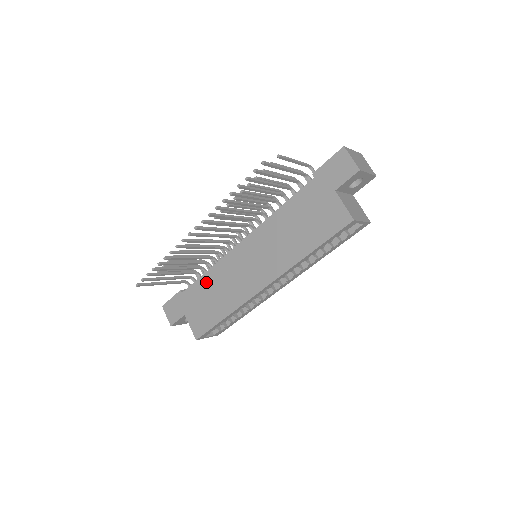
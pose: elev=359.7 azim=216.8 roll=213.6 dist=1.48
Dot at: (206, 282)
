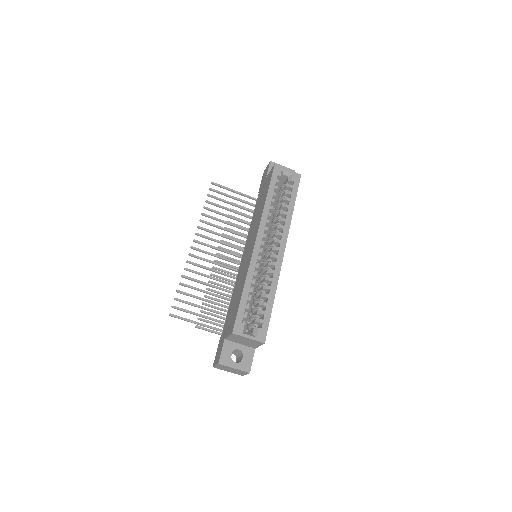
Dot at: (232, 302)
